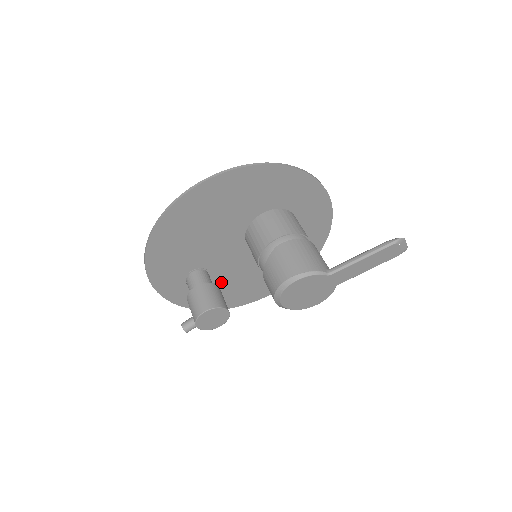
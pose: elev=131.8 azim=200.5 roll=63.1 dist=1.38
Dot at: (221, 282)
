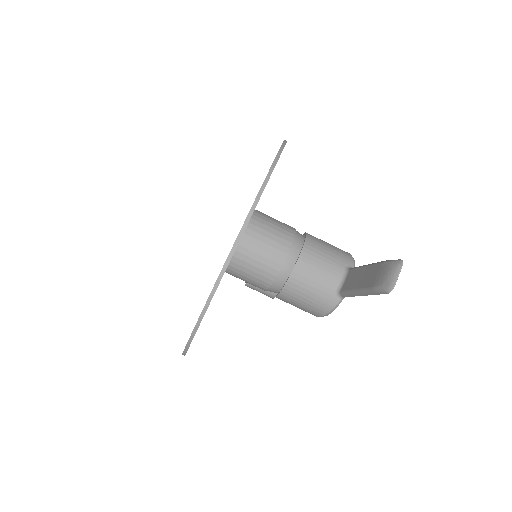
Dot at: occluded
